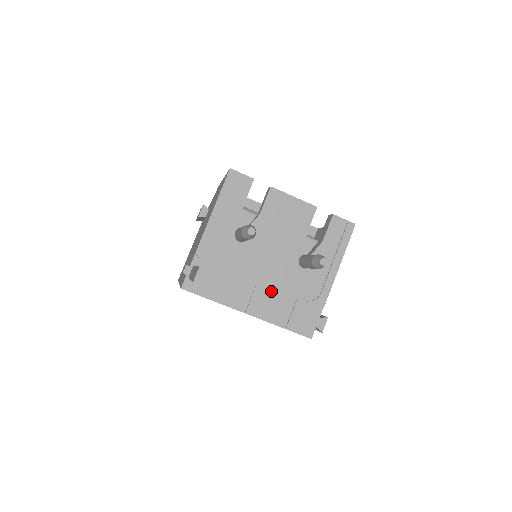
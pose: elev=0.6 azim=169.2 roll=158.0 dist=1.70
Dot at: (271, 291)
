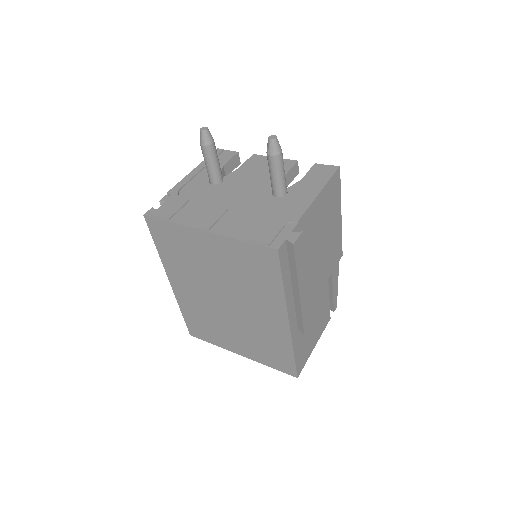
Dot at: (236, 214)
